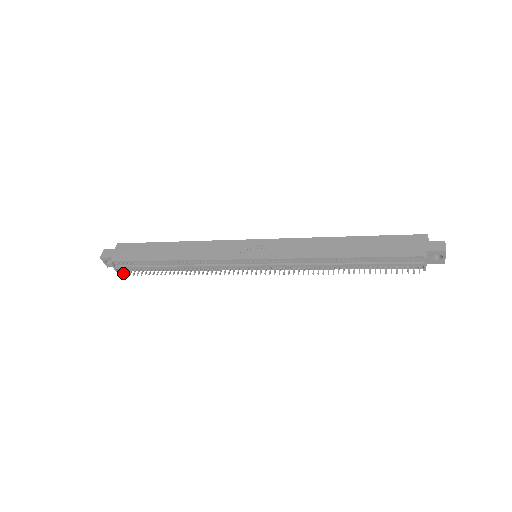
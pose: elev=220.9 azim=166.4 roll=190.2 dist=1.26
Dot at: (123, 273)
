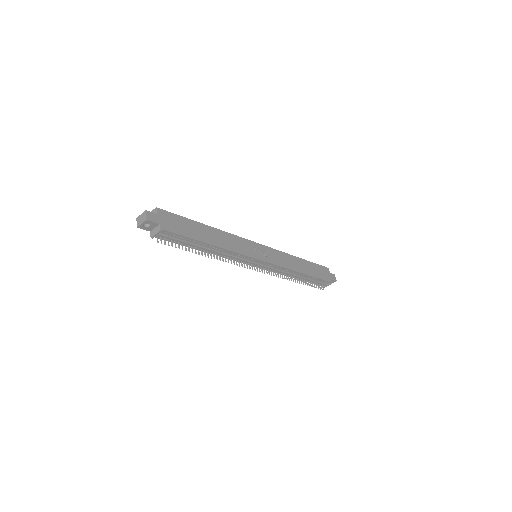
Dot at: (161, 241)
